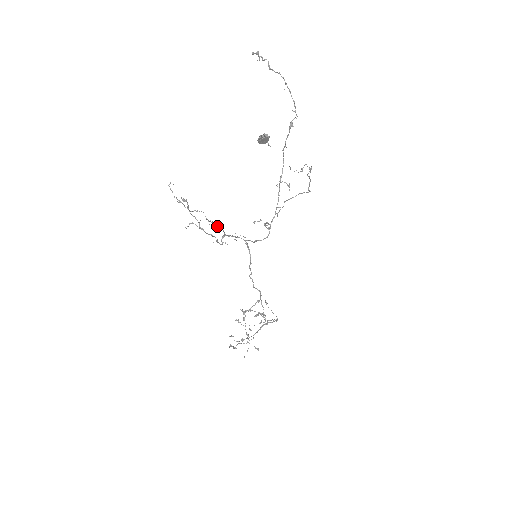
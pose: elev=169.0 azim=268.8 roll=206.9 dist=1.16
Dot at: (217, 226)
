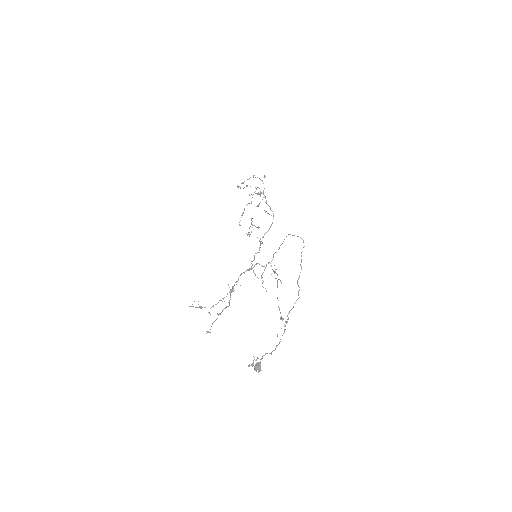
Dot at: (227, 293)
